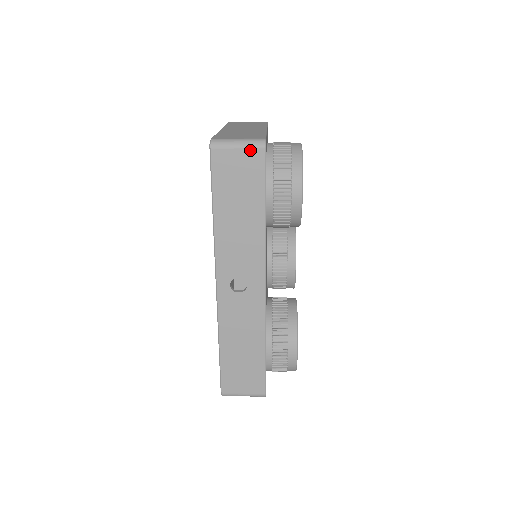
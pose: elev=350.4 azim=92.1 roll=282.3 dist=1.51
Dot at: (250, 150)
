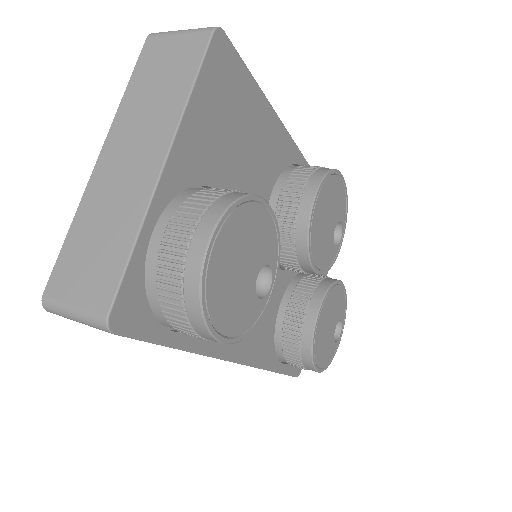
Dot at: occluded
